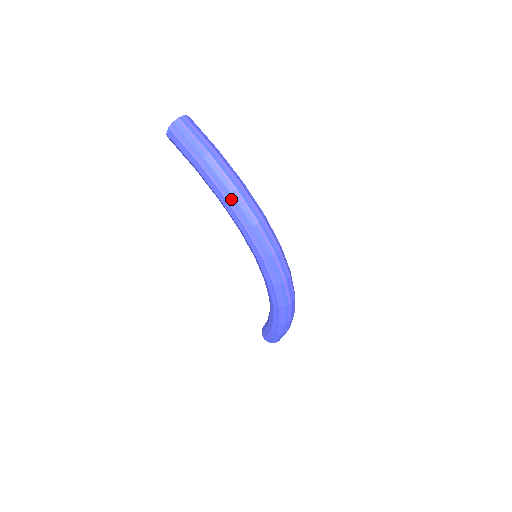
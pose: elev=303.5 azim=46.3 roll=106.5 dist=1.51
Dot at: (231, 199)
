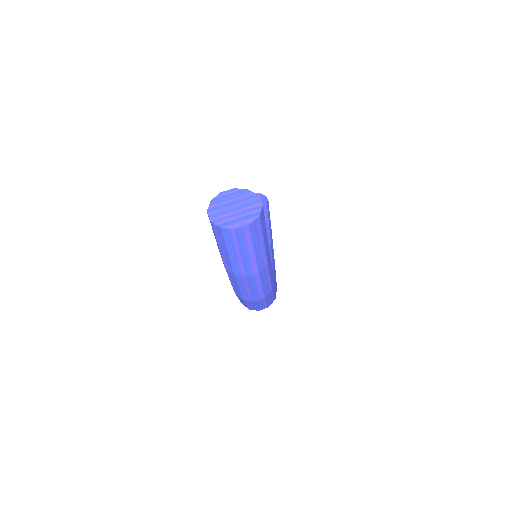
Dot at: (241, 299)
